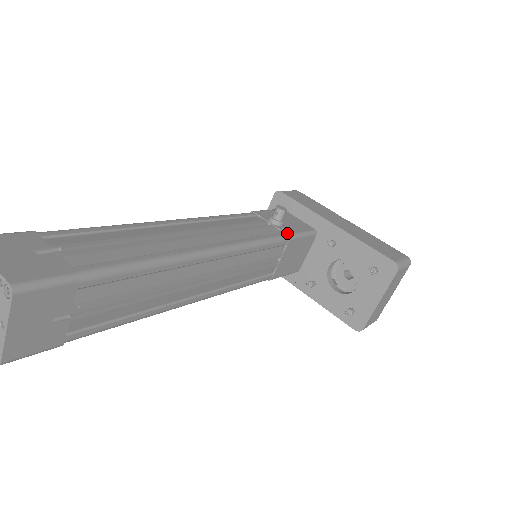
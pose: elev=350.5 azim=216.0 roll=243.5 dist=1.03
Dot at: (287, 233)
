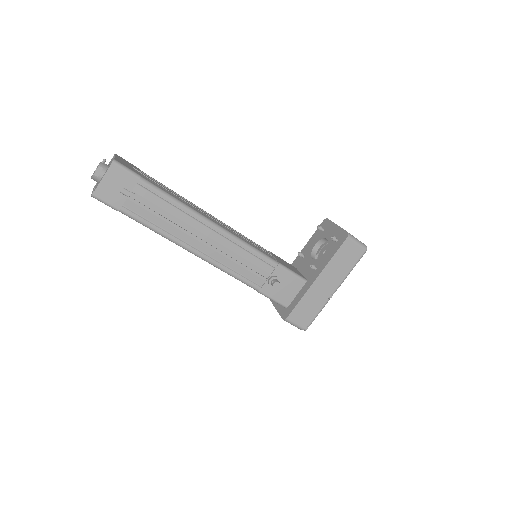
Dot at: occluded
